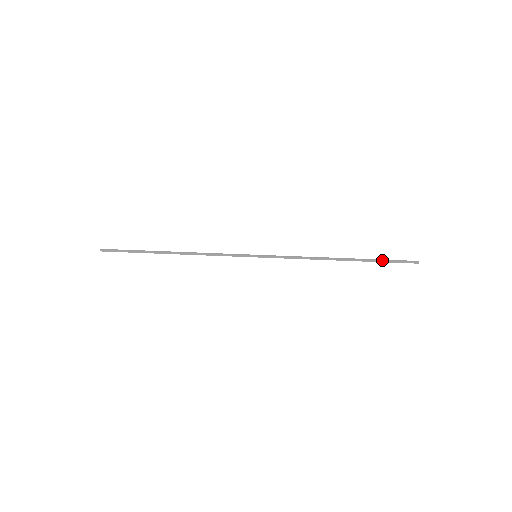
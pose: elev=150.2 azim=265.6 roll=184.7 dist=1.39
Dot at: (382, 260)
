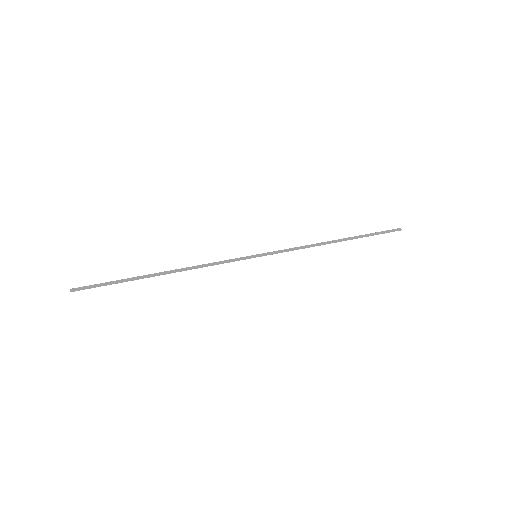
Dot at: (371, 233)
